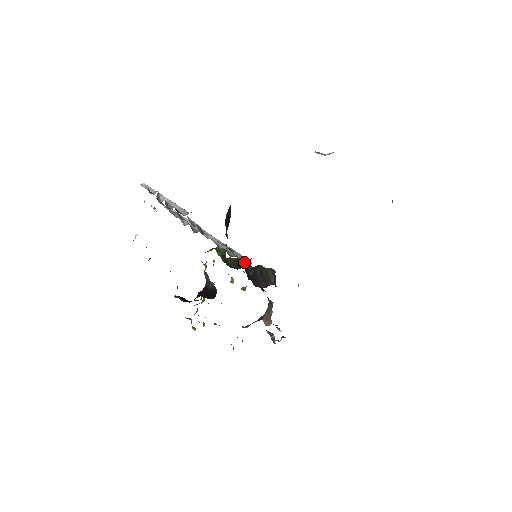
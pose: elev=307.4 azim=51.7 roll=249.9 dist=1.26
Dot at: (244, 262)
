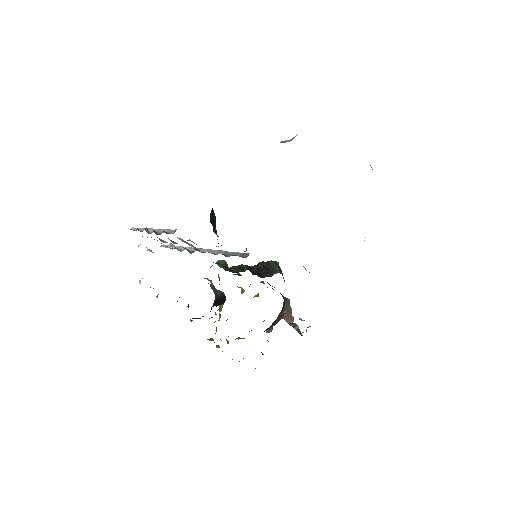
Dot at: (242, 256)
